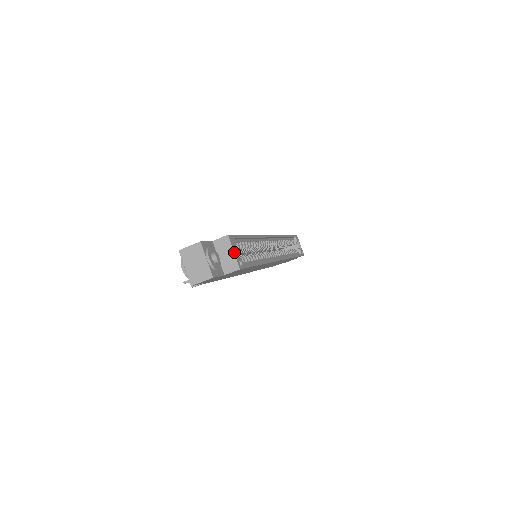
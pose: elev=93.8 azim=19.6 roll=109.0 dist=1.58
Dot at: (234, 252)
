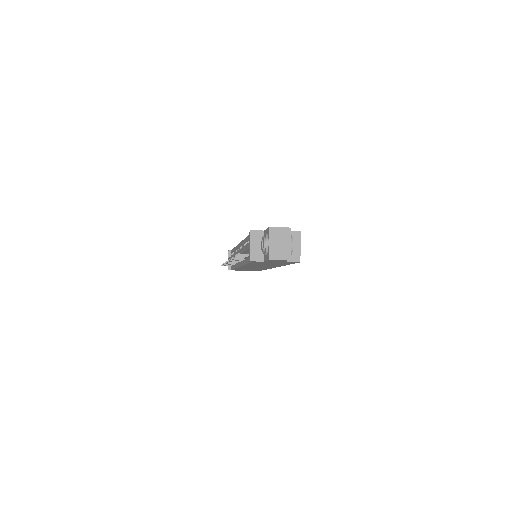
Dot at: (300, 247)
